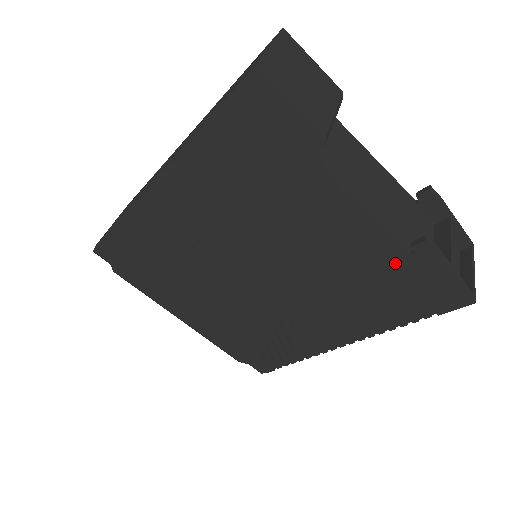
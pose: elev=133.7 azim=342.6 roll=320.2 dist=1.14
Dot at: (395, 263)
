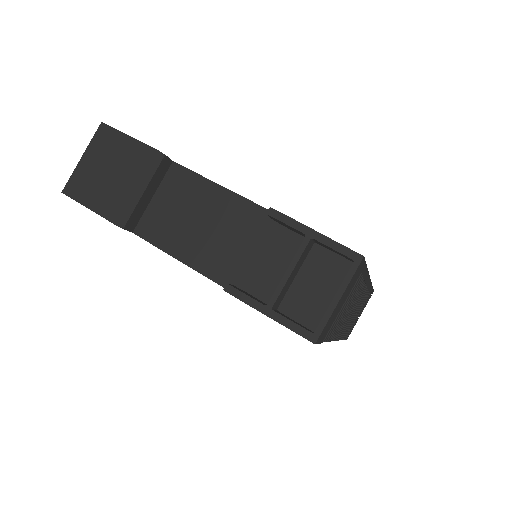
Dot at: occluded
